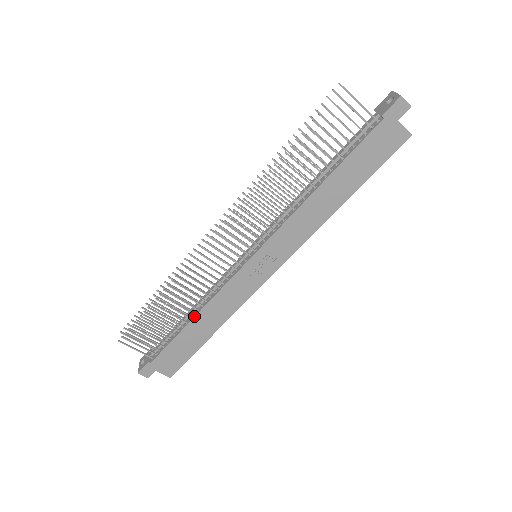
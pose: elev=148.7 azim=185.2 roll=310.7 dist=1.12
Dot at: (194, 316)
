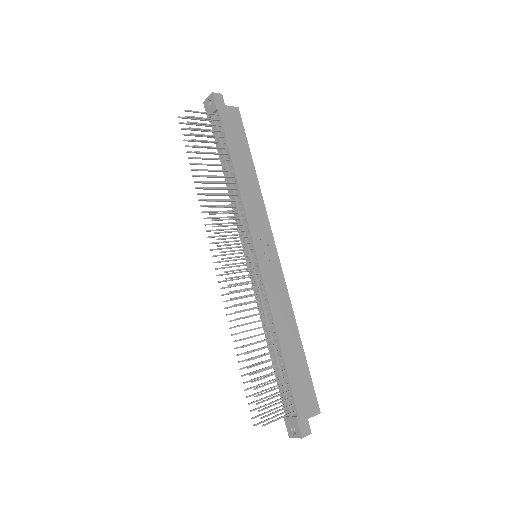
Dot at: (277, 338)
